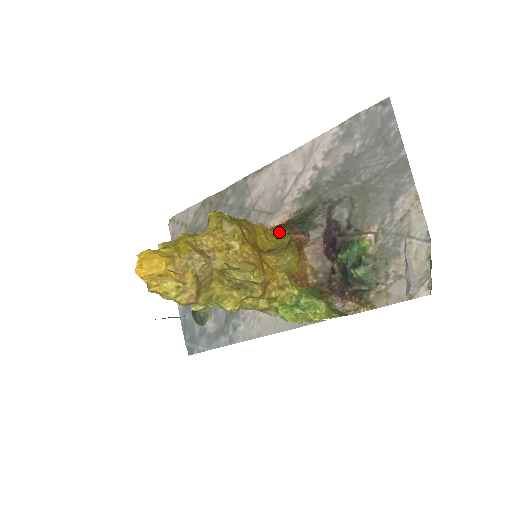
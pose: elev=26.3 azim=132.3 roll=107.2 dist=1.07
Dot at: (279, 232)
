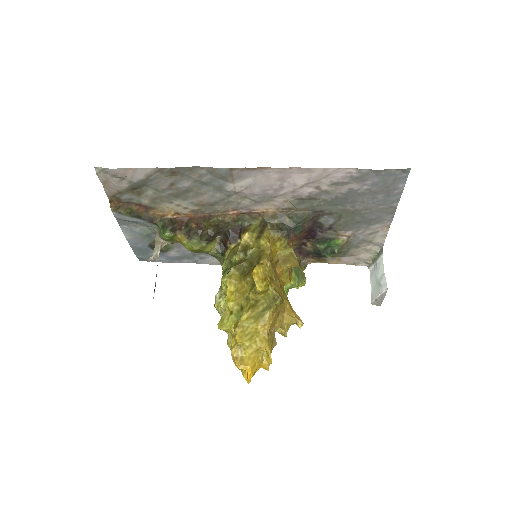
Dot at: (278, 240)
